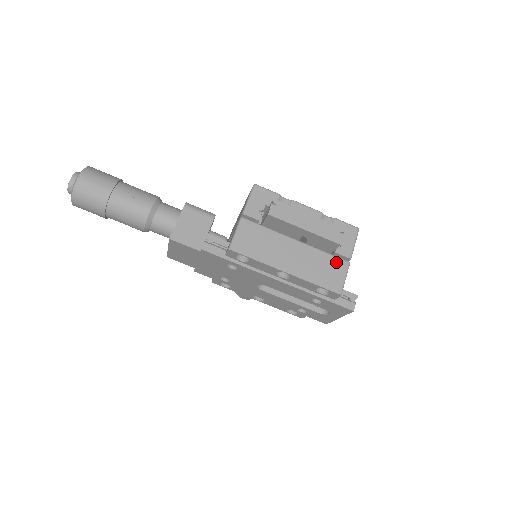
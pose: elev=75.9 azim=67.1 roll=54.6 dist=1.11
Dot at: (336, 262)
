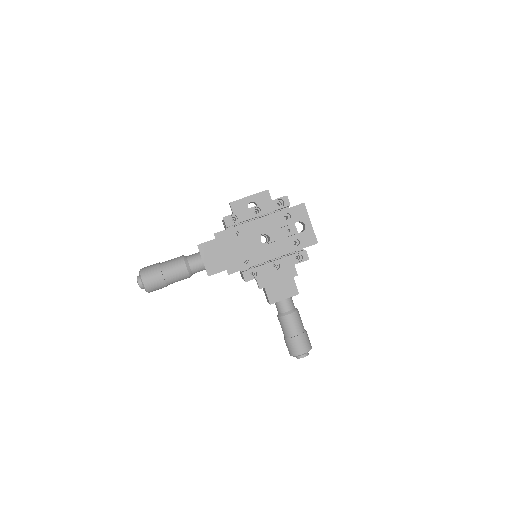
Dot at: occluded
